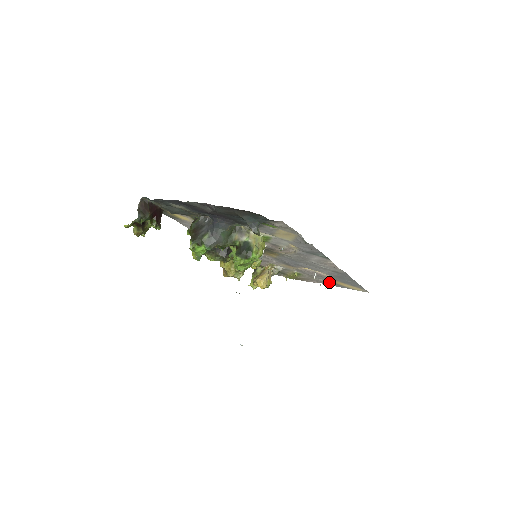
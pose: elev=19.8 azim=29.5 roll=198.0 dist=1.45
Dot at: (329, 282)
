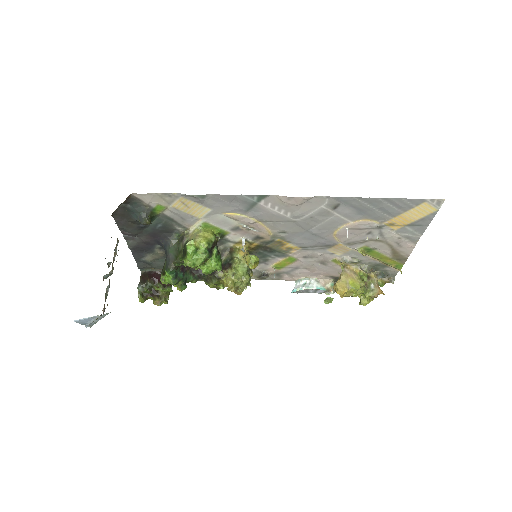
Dot at: (404, 231)
